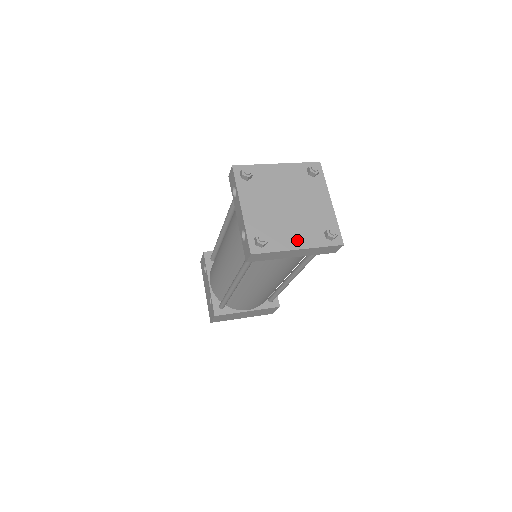
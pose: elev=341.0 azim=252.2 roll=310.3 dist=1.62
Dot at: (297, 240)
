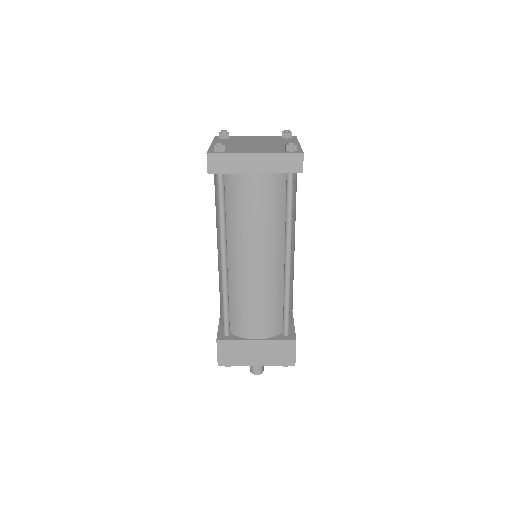
Dot at: (256, 151)
